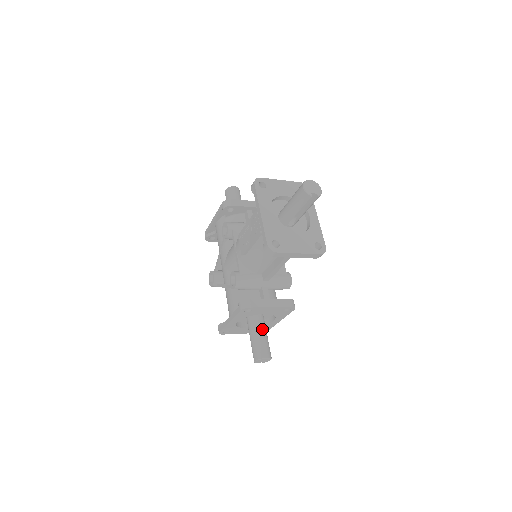
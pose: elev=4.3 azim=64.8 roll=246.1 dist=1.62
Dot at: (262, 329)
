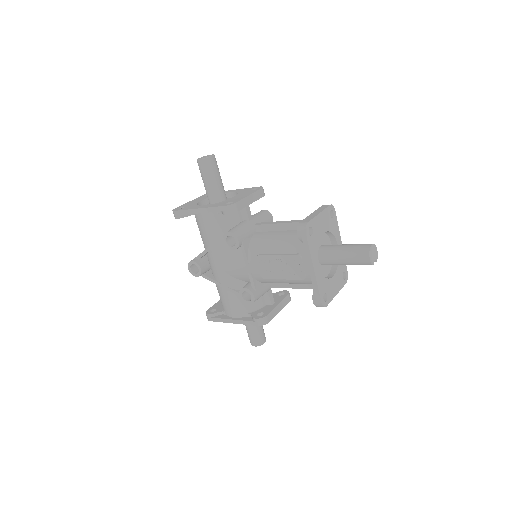
Dot at: occluded
